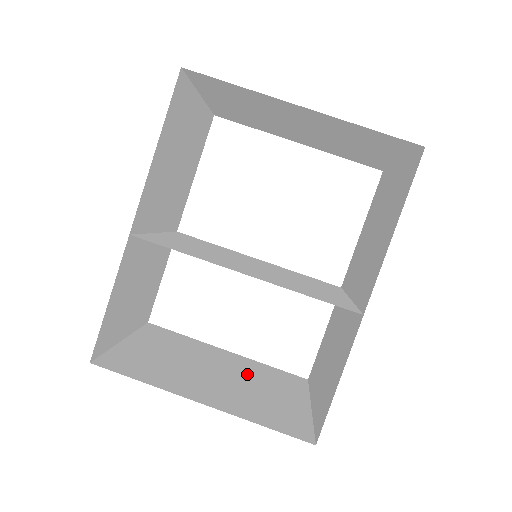
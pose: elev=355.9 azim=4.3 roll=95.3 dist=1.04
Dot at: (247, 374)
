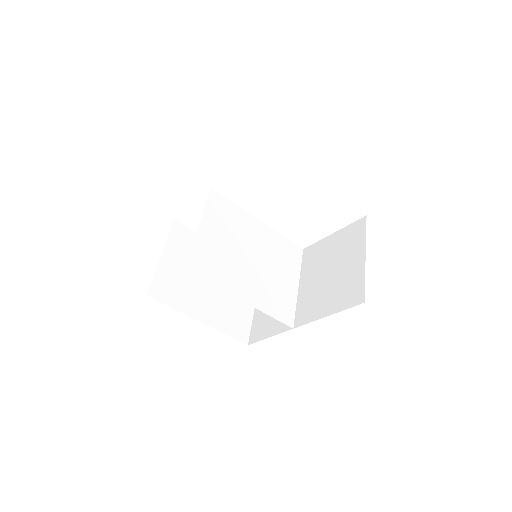
Dot at: occluded
